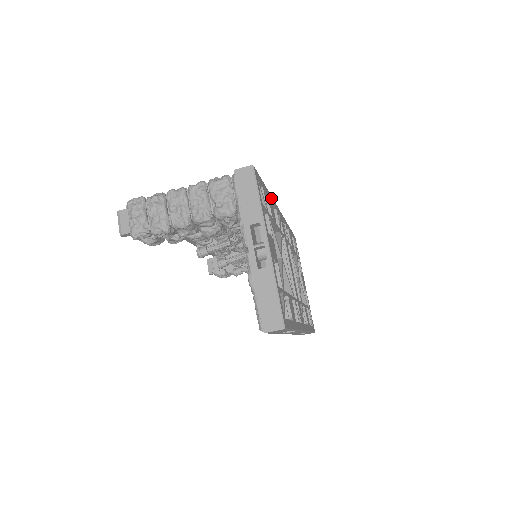
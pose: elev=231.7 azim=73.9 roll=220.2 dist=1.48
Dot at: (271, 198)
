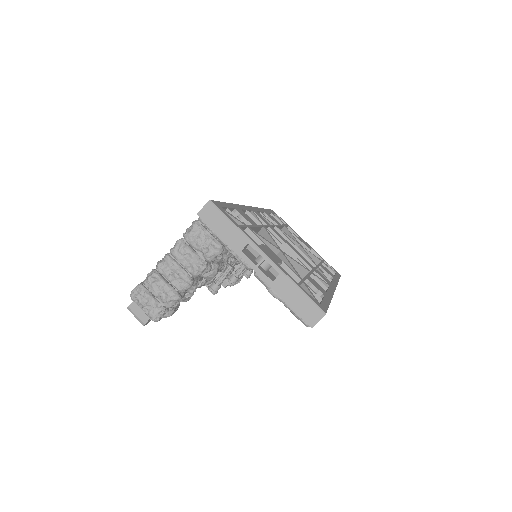
Dot at: (238, 206)
